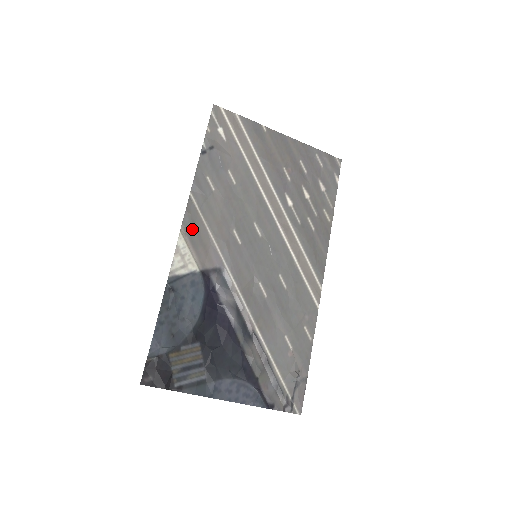
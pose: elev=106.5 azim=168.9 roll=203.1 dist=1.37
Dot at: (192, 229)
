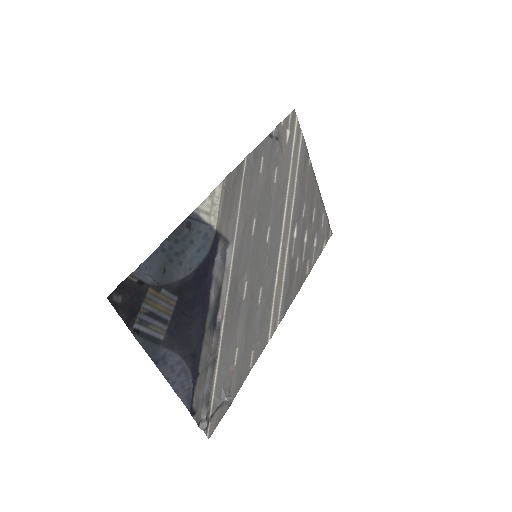
Dot at: (231, 188)
